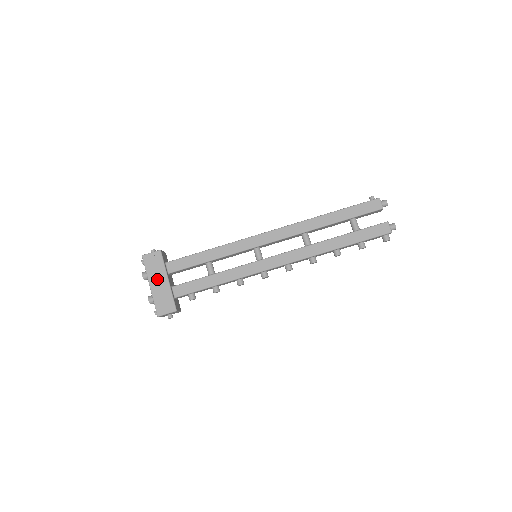
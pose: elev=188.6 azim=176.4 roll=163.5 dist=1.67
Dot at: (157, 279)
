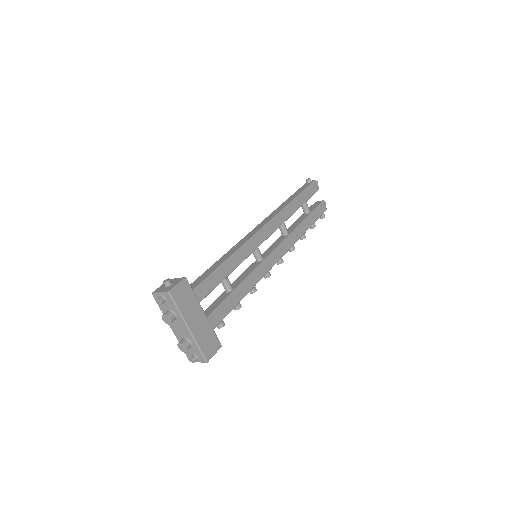
Dot at: (194, 317)
